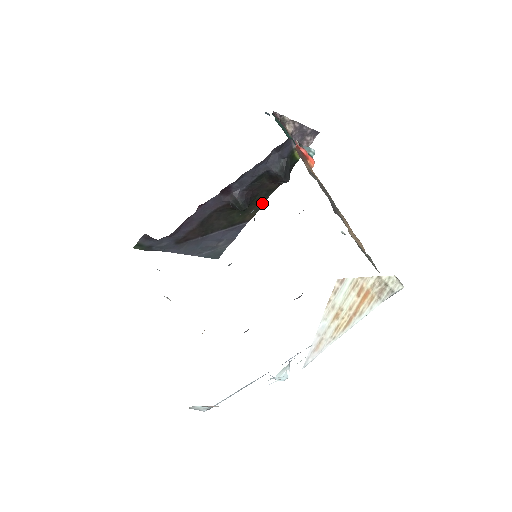
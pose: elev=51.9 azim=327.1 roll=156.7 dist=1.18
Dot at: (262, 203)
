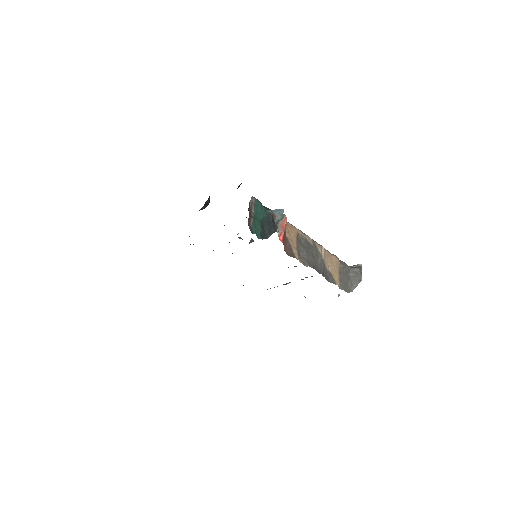
Dot at: occluded
